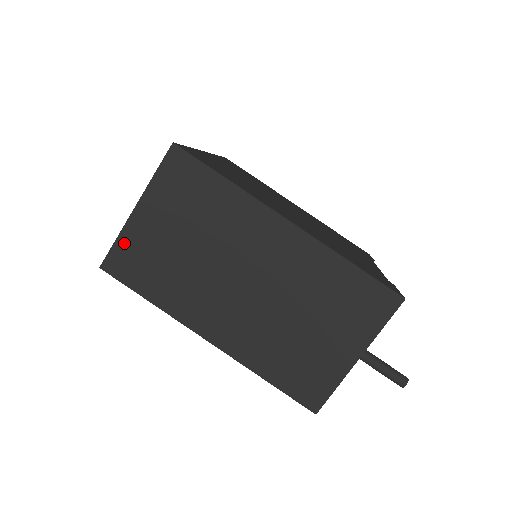
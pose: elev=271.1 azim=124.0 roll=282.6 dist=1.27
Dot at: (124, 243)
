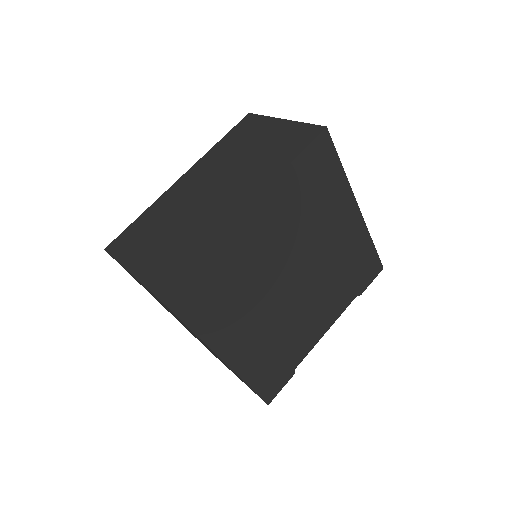
Dot at: (120, 264)
